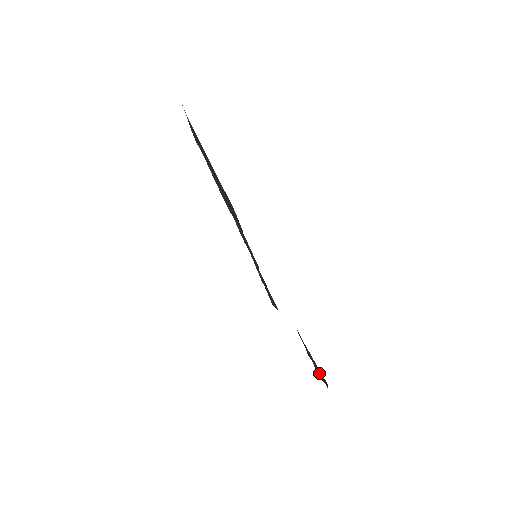
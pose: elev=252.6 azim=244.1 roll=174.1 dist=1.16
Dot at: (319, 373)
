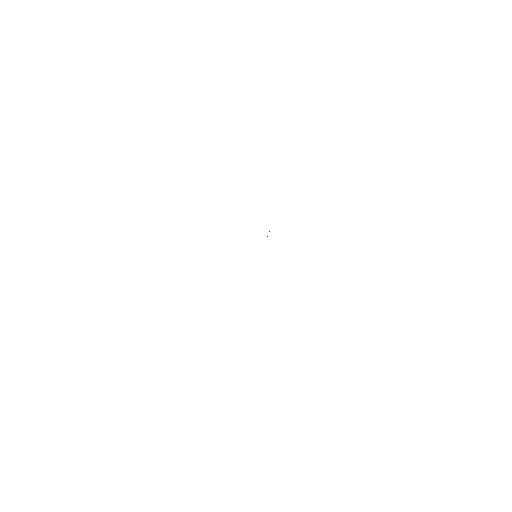
Dot at: occluded
